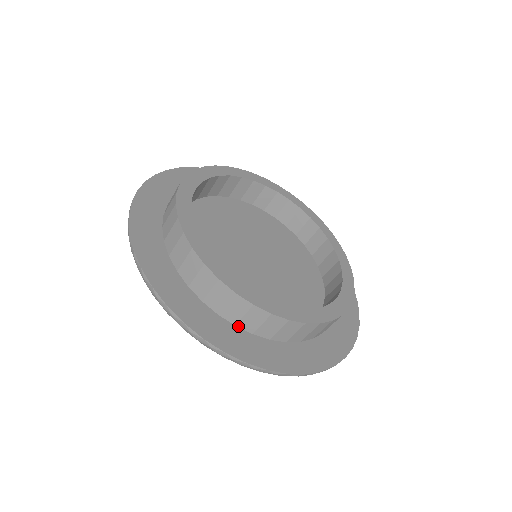
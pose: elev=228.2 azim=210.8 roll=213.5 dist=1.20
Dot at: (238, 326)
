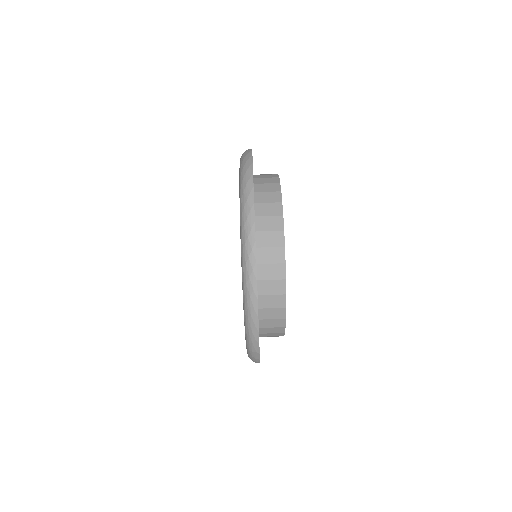
Dot at: (256, 234)
